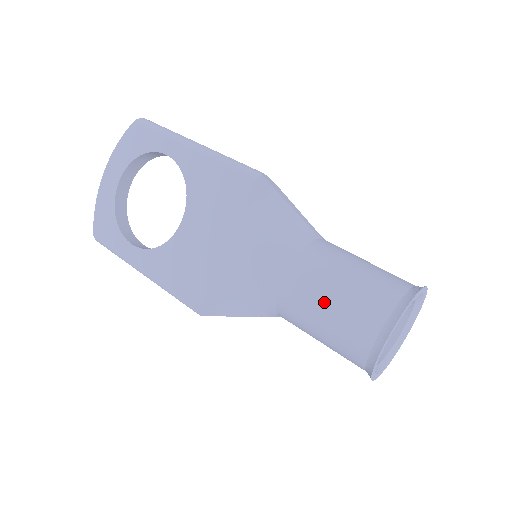
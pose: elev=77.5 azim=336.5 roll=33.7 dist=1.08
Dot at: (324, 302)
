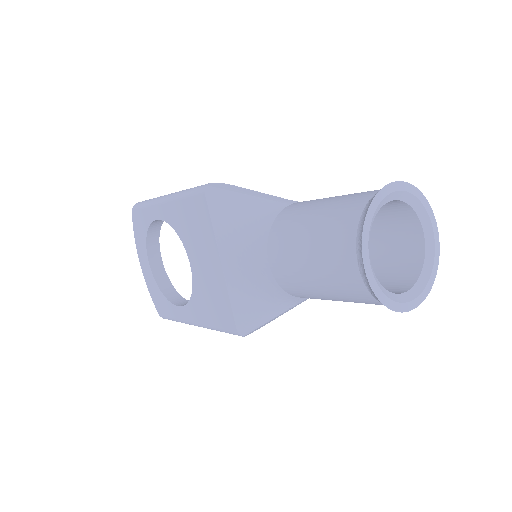
Dot at: (304, 262)
